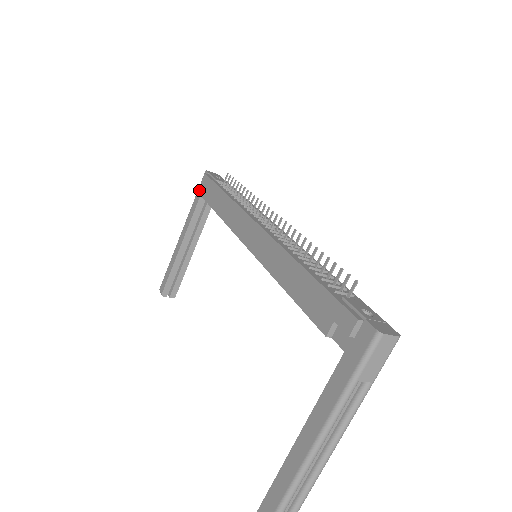
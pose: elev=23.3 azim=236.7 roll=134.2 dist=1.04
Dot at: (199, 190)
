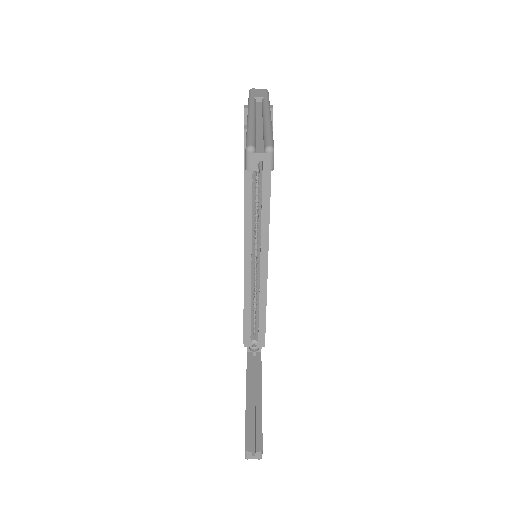
Dot at: occluded
